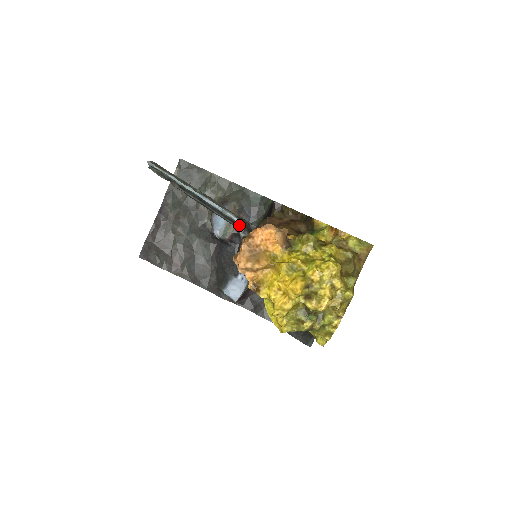
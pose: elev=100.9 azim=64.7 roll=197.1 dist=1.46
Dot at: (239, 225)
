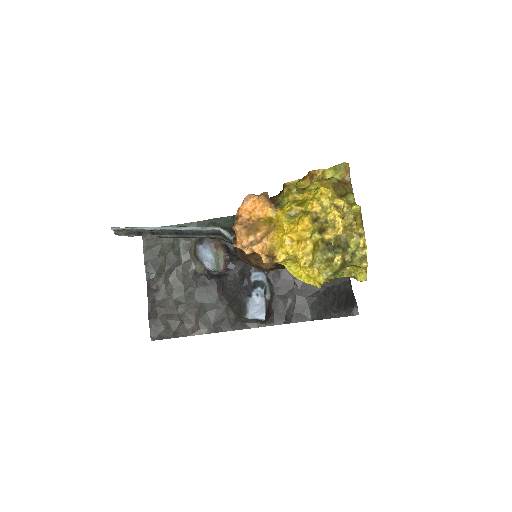
Dot at: (224, 232)
